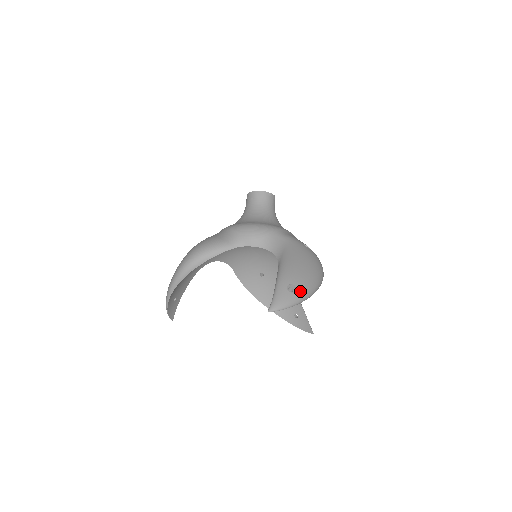
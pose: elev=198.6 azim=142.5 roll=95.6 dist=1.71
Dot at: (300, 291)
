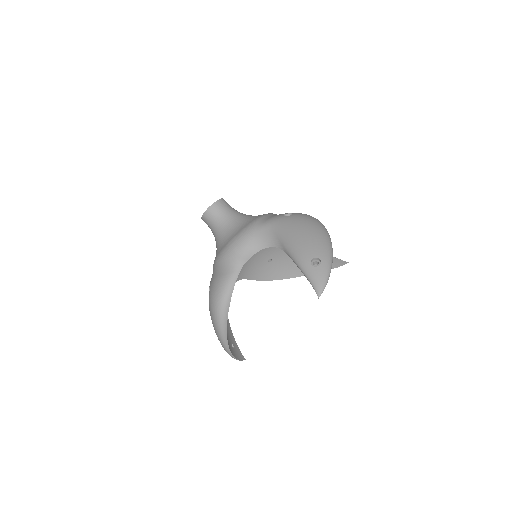
Dot at: (323, 257)
